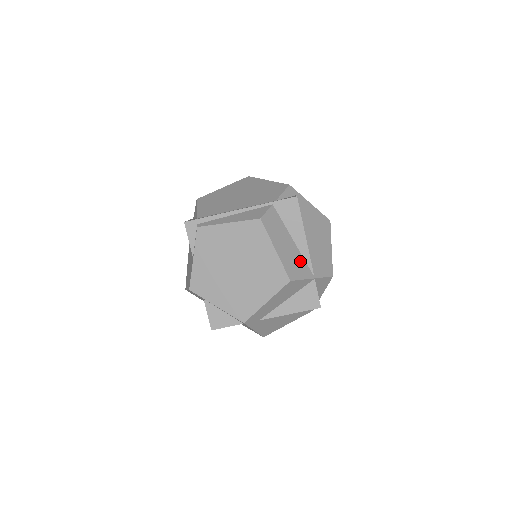
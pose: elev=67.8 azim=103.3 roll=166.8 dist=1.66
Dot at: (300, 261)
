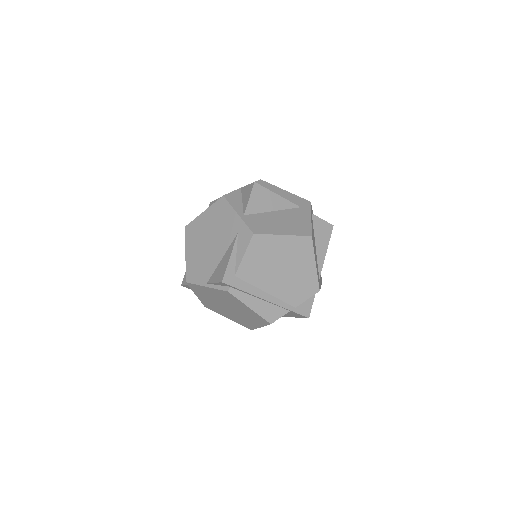
Dot at: occluded
